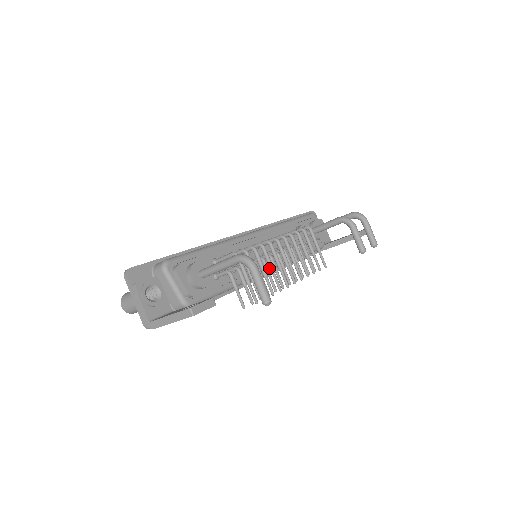
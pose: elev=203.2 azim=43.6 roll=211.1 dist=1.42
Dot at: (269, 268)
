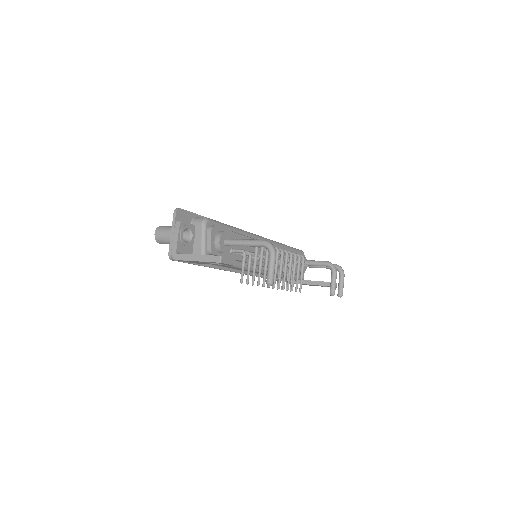
Dot at: occluded
